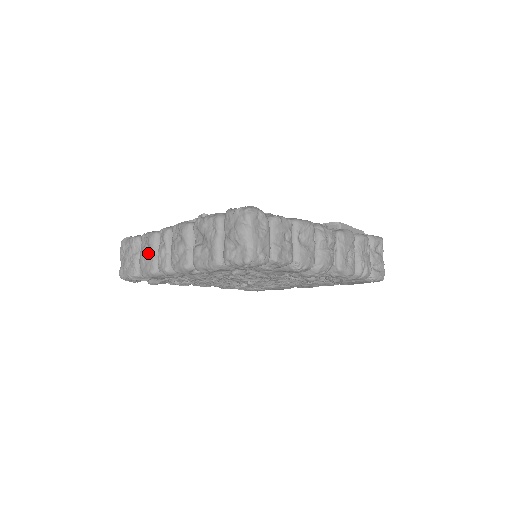
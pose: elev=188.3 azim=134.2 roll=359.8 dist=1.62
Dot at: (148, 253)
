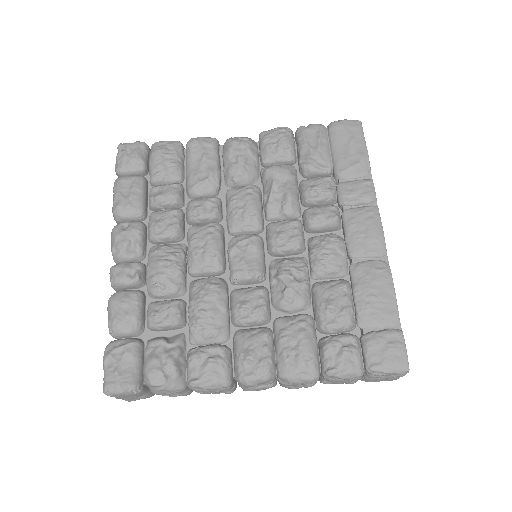
Dot at: occluded
